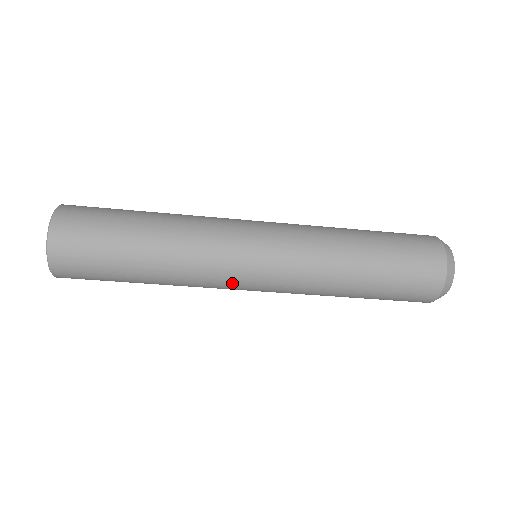
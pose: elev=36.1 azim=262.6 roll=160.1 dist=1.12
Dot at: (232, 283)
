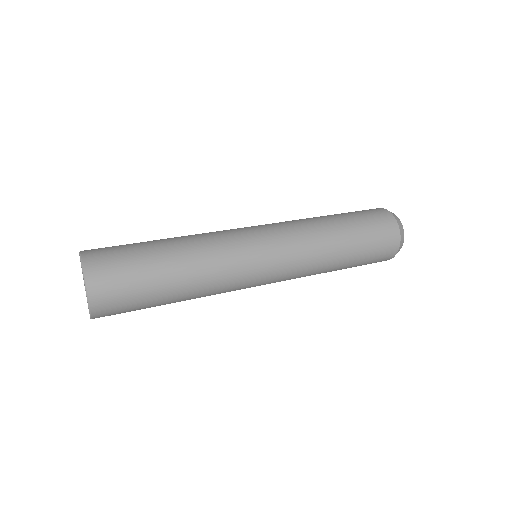
Dot at: occluded
